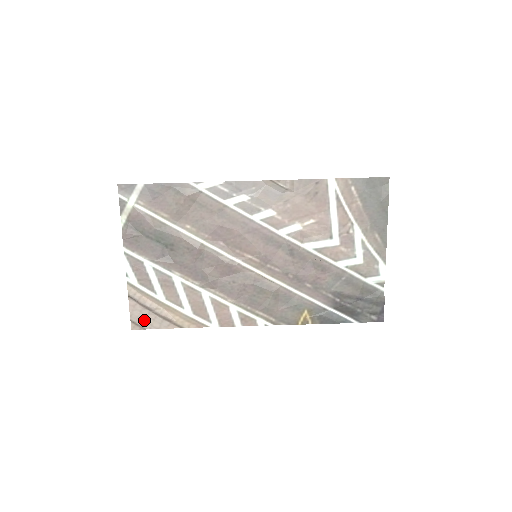
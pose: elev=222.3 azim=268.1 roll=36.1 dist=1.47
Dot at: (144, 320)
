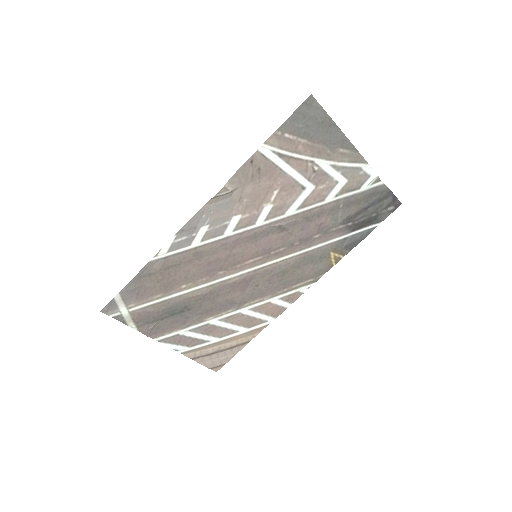
Dot at: (218, 361)
